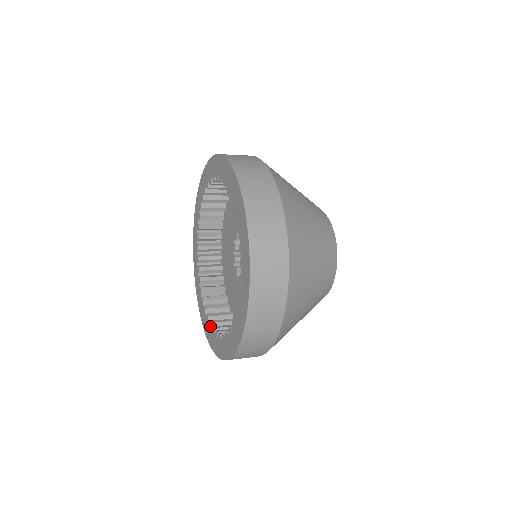
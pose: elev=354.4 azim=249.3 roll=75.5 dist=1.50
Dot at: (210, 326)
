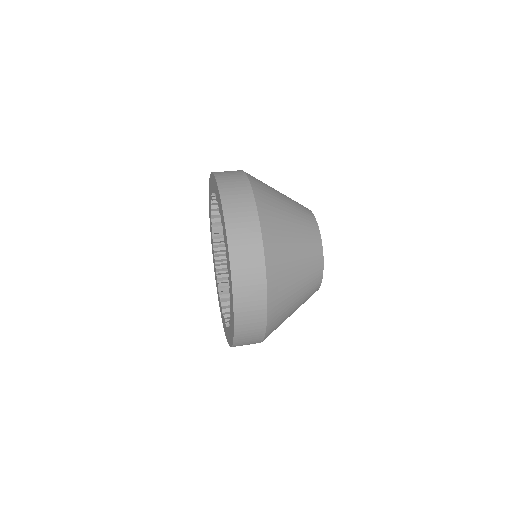
Dot at: (212, 243)
